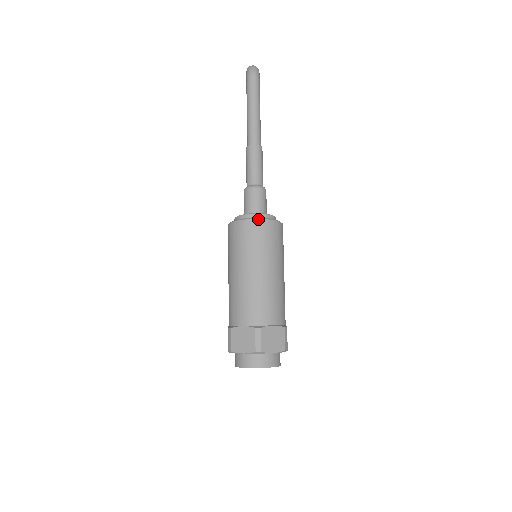
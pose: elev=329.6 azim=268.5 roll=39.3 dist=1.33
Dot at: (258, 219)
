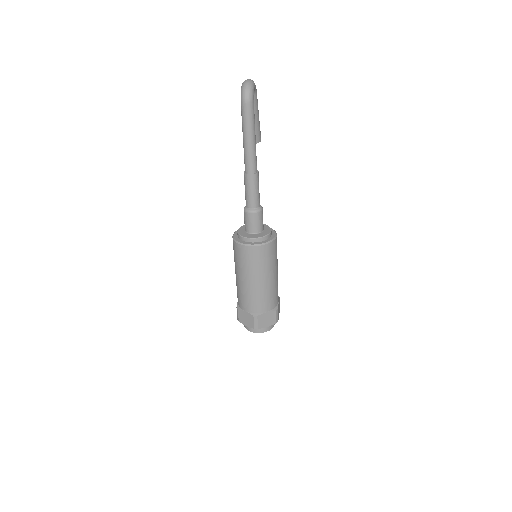
Dot at: (253, 246)
